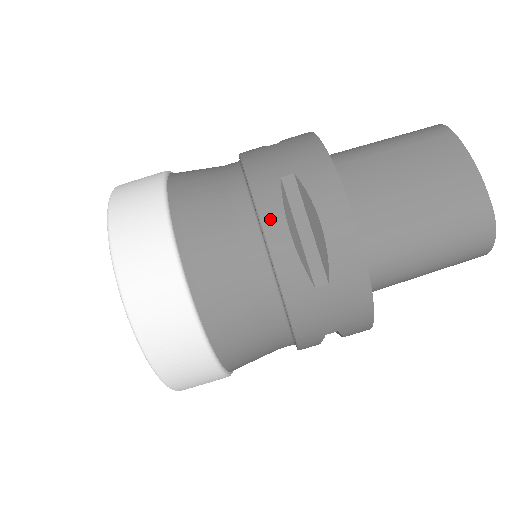
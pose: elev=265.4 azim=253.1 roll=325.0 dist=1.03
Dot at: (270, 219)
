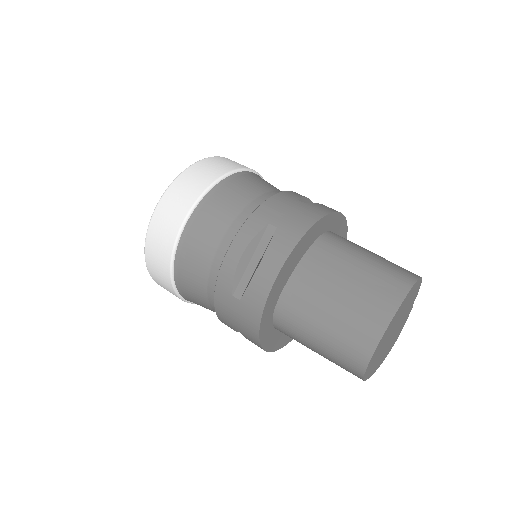
Dot at: (240, 240)
